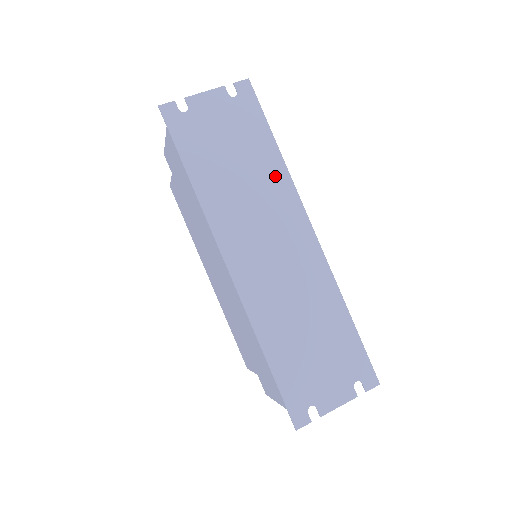
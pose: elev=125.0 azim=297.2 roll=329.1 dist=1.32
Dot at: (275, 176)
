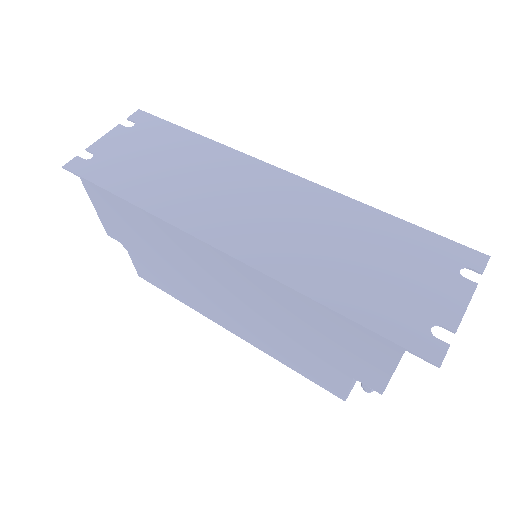
Dot at: (213, 154)
